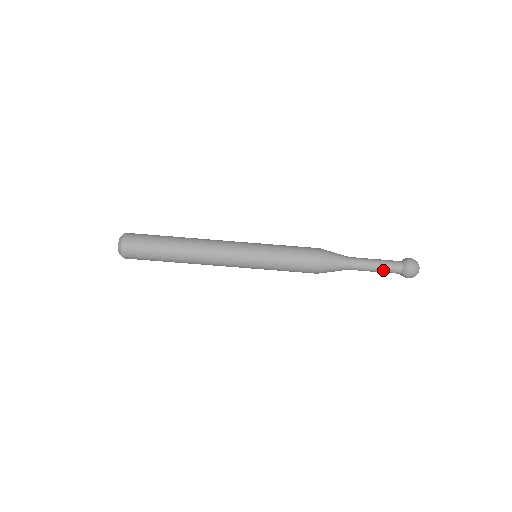
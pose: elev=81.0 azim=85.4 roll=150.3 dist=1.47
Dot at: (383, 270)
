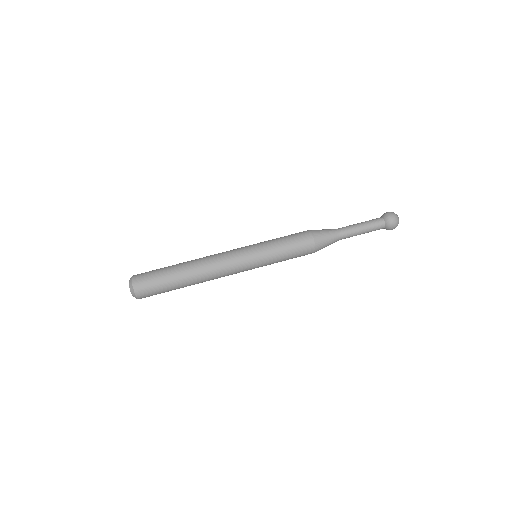
Dot at: (368, 225)
